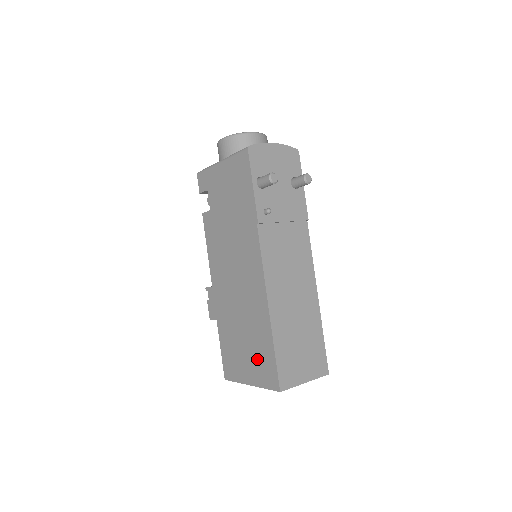
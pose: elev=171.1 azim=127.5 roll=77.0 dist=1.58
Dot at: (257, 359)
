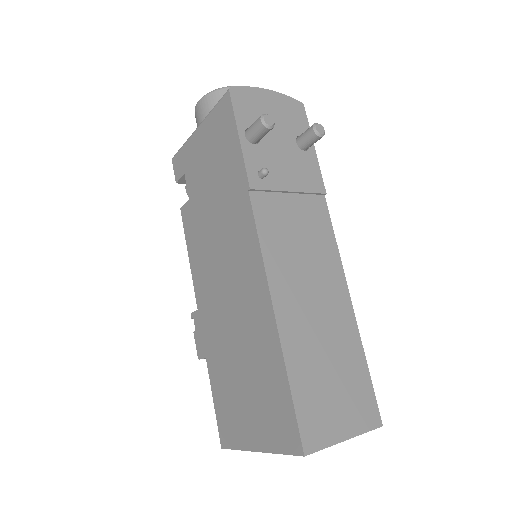
Dot at: (264, 405)
